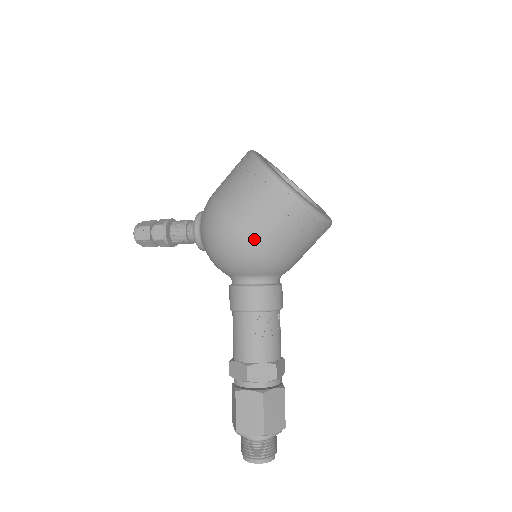
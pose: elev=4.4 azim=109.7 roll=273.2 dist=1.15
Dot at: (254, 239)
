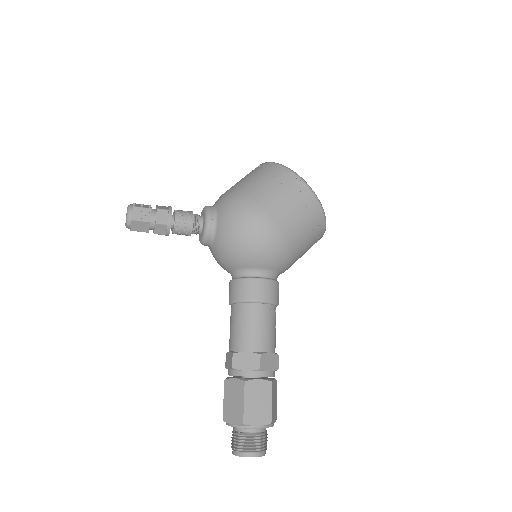
Dot at: (287, 234)
